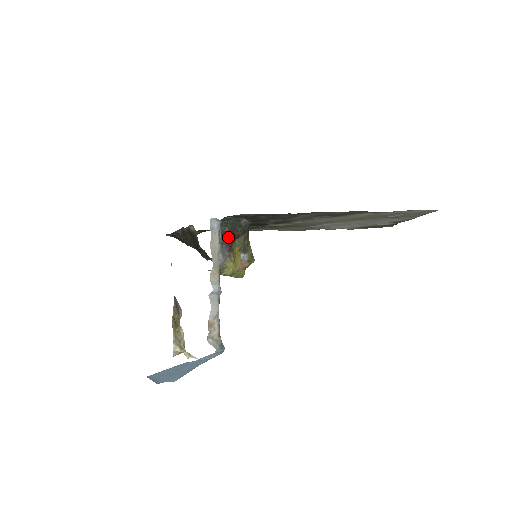
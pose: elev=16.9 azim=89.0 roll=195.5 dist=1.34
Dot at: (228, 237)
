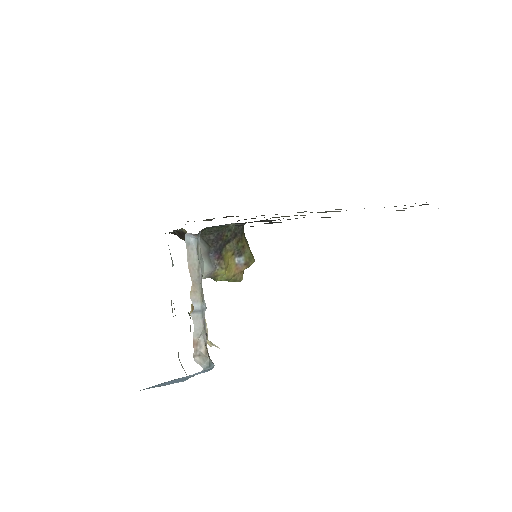
Dot at: (215, 245)
